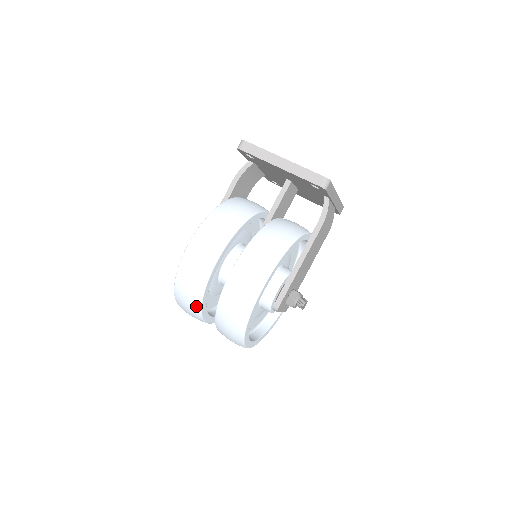
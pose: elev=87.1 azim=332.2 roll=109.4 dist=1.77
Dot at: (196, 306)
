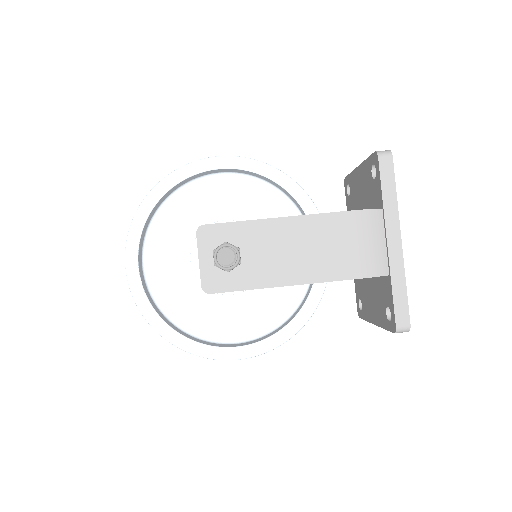
Dot at: occluded
